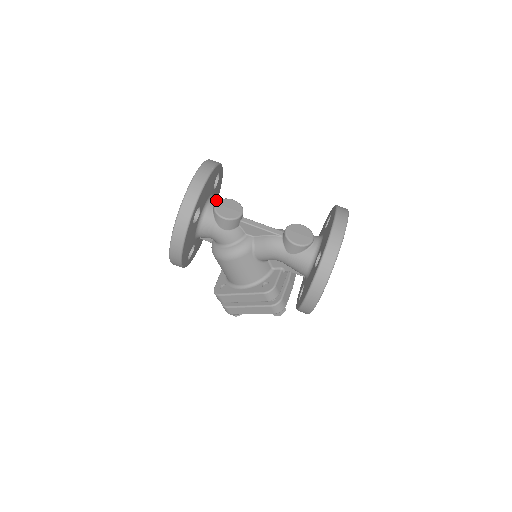
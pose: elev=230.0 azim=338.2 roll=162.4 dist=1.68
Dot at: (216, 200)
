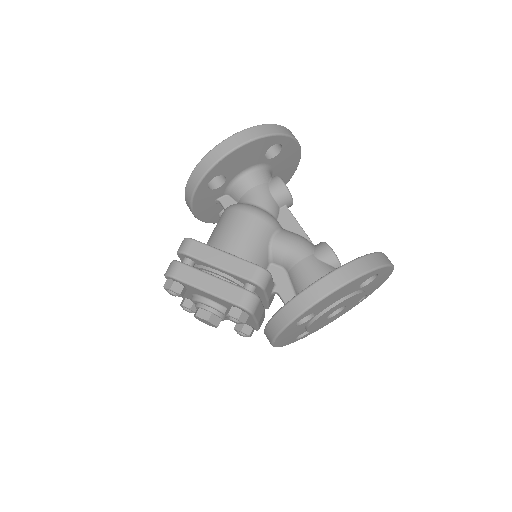
Dot at: occluded
